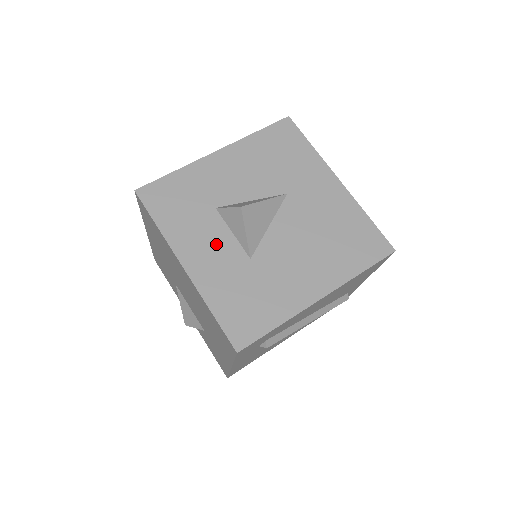
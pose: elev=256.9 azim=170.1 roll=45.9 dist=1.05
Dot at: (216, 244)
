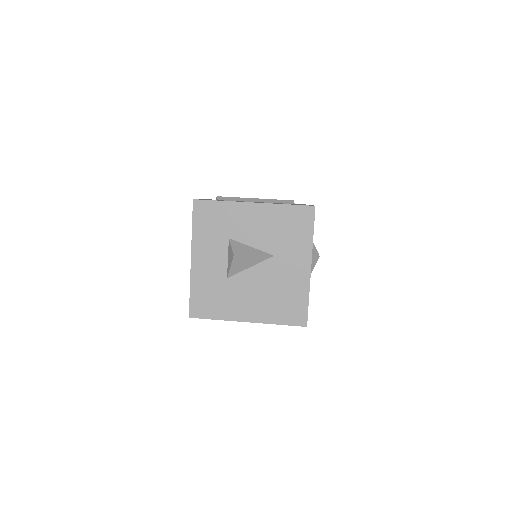
Dot at: (215, 259)
